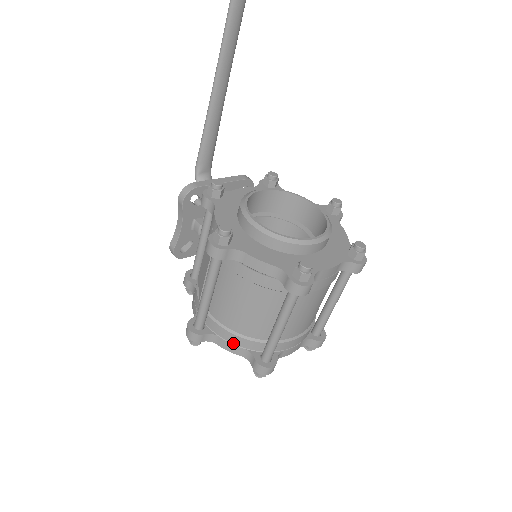
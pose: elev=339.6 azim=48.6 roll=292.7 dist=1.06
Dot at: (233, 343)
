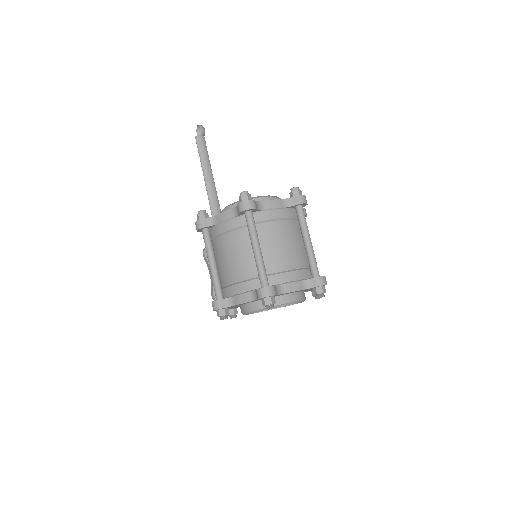
Dot at: (241, 292)
